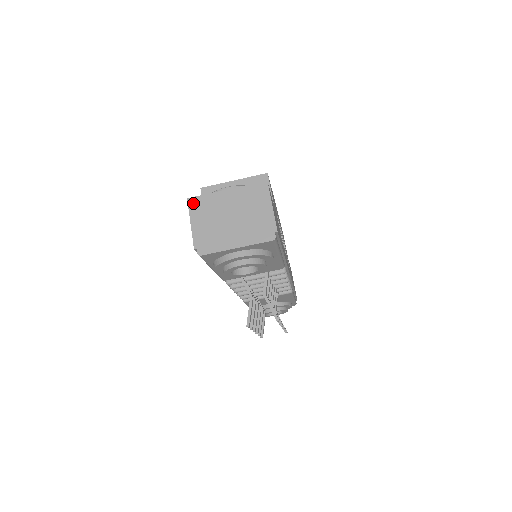
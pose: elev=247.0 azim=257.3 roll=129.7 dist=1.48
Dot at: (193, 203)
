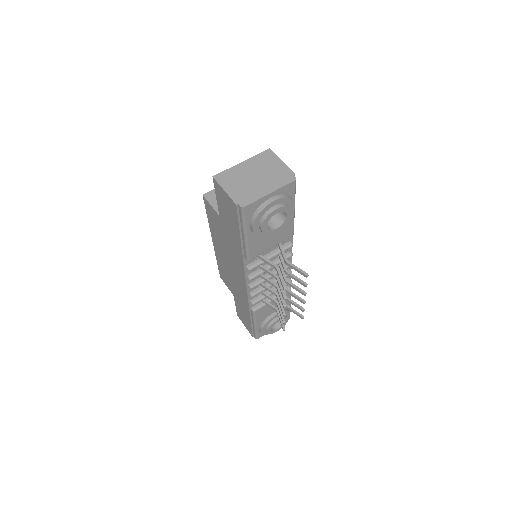
Dot at: (219, 178)
